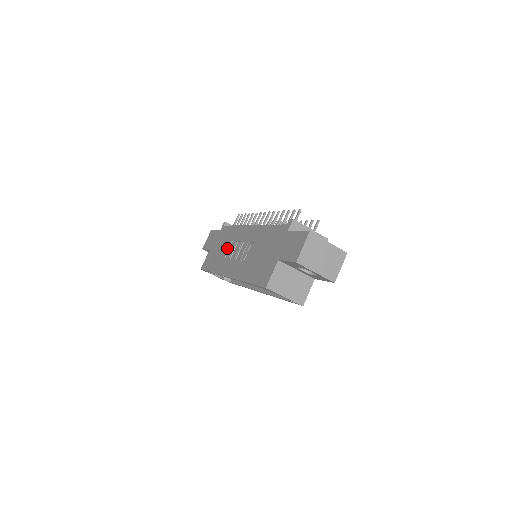
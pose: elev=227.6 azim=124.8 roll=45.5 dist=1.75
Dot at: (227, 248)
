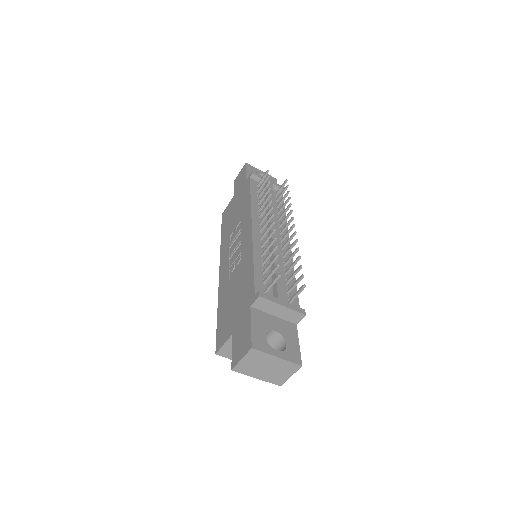
Dot at: (235, 225)
